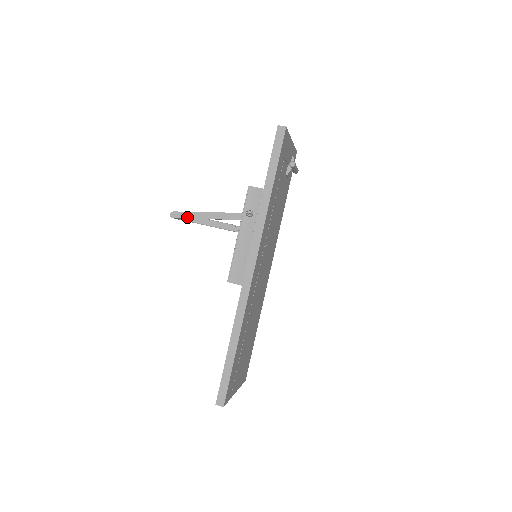
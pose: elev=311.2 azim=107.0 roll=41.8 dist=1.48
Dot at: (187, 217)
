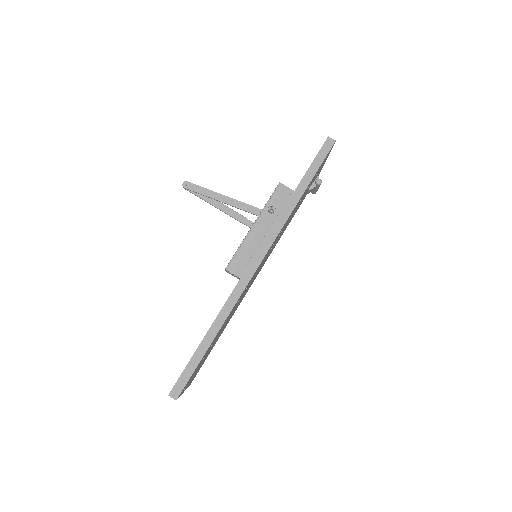
Dot at: (200, 192)
